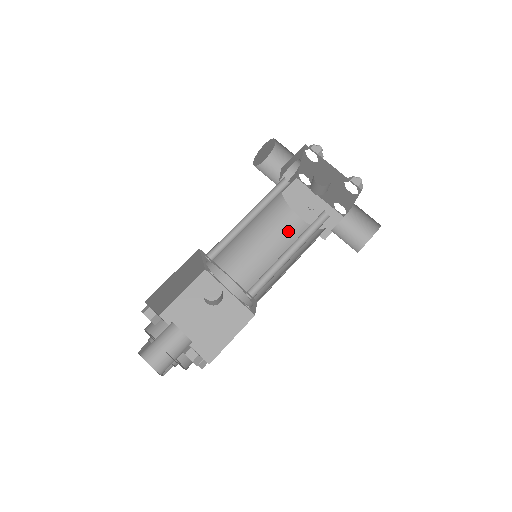
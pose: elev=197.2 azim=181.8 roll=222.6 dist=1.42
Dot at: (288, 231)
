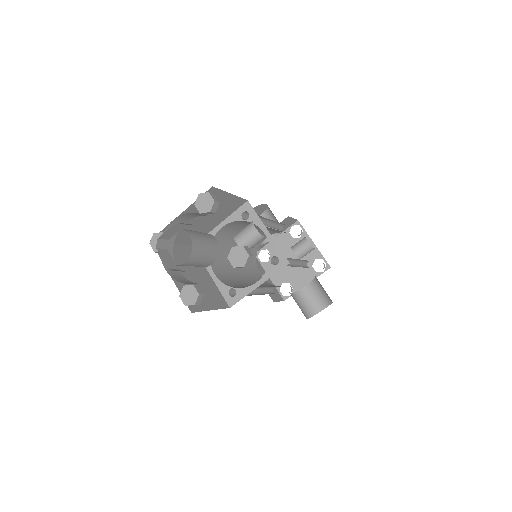
Dot at: (254, 275)
